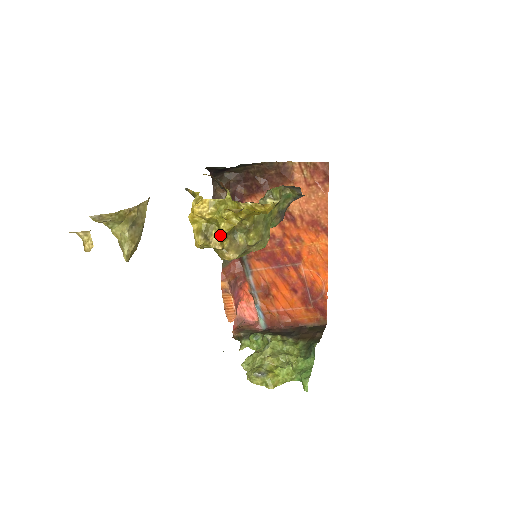
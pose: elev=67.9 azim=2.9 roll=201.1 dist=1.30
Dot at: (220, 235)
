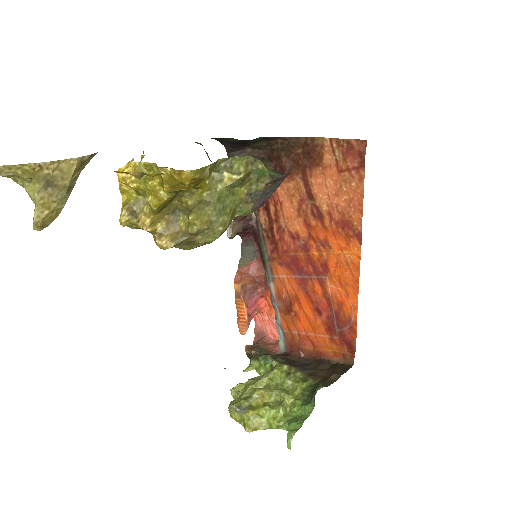
Dot at: (151, 213)
